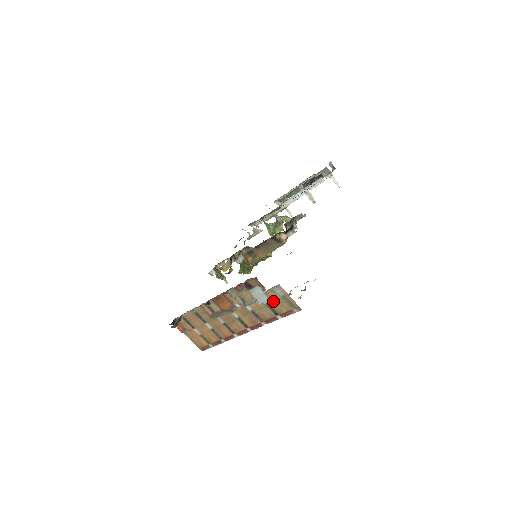
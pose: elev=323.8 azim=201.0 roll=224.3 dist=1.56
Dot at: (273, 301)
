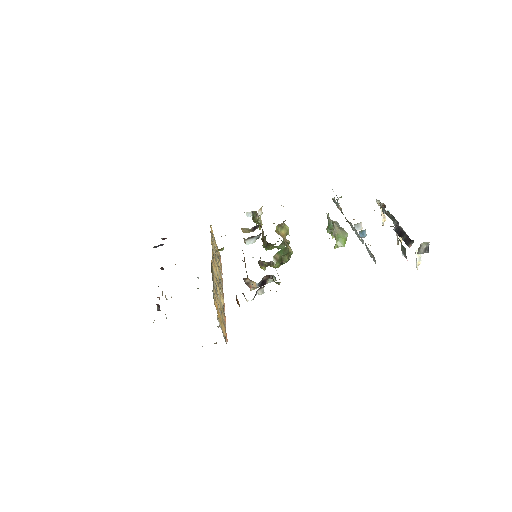
Dot at: occluded
